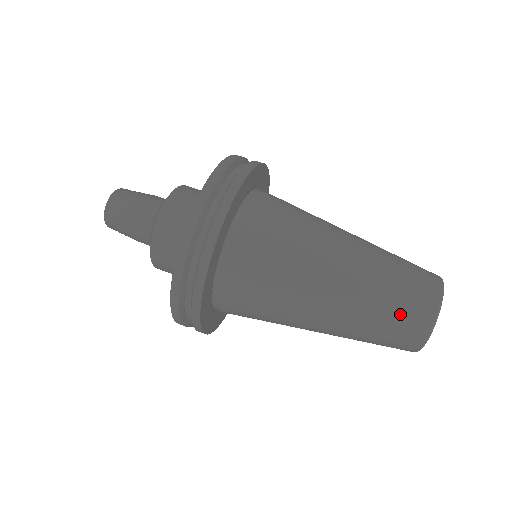
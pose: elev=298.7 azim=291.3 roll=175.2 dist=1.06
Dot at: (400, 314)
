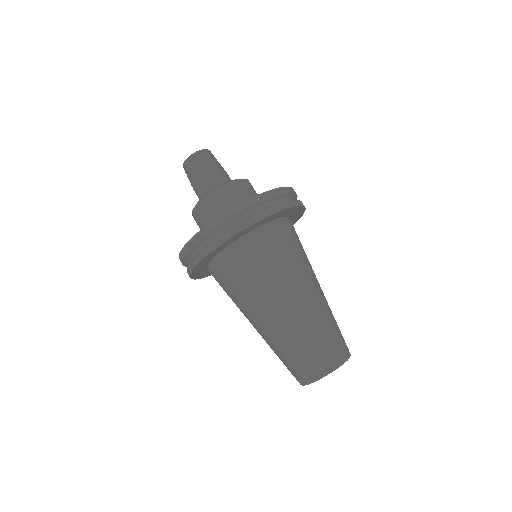
Dot at: (305, 357)
